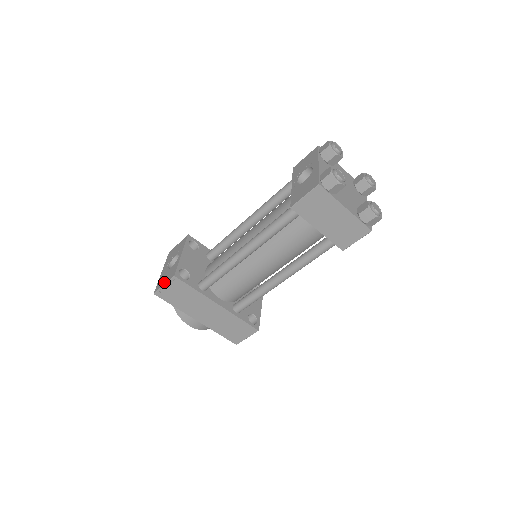
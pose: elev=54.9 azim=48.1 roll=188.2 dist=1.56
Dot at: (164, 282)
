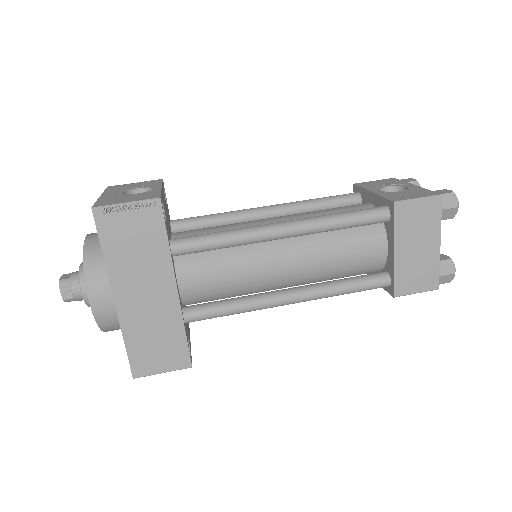
Dot at: (127, 200)
